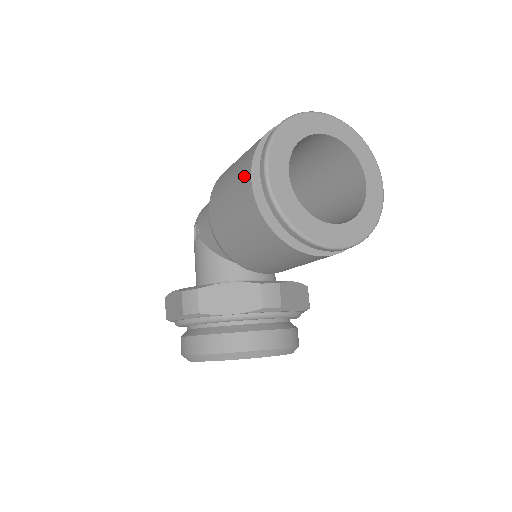
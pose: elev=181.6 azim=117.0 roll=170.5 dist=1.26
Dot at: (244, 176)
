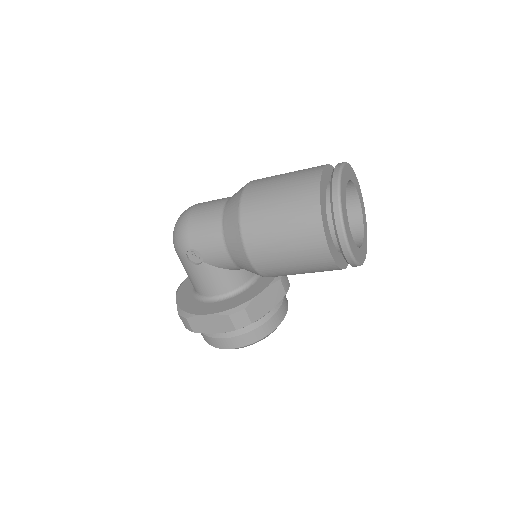
Dot at: (314, 240)
